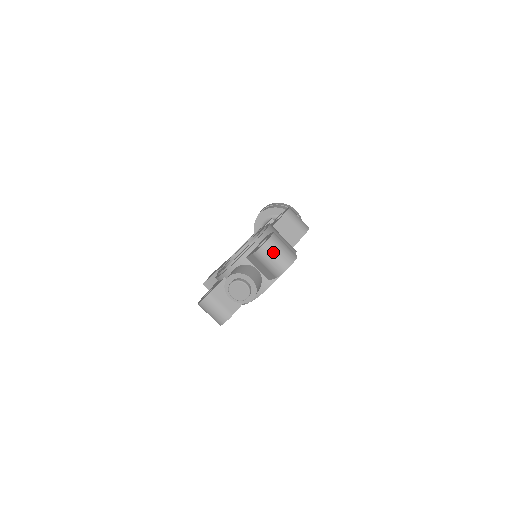
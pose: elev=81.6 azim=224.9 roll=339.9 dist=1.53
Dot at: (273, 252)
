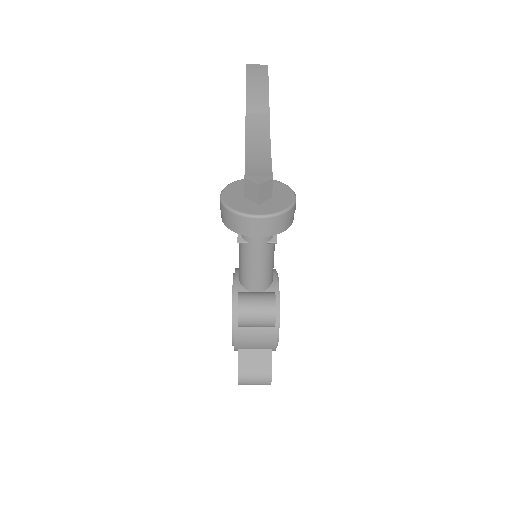
Dot at: occluded
